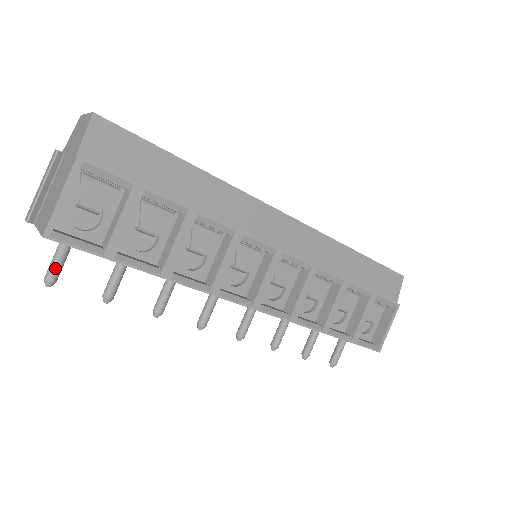
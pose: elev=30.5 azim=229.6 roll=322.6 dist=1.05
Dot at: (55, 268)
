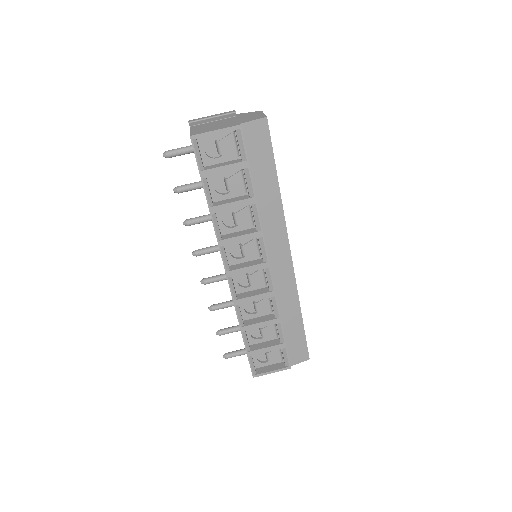
Dot at: (176, 153)
